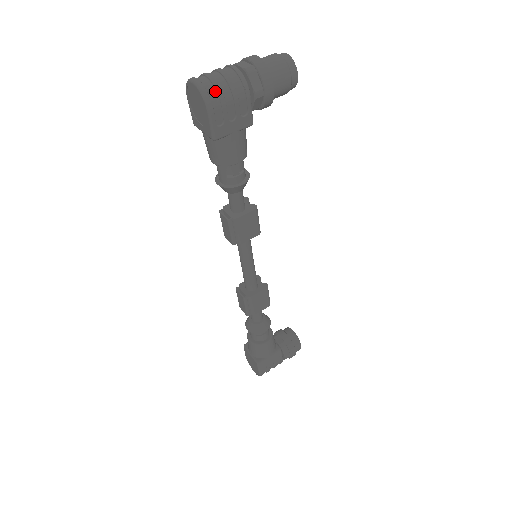
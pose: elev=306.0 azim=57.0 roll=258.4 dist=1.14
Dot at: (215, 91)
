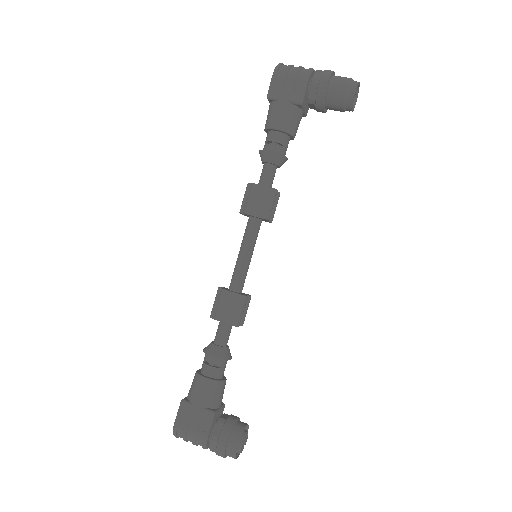
Dot at: (286, 67)
